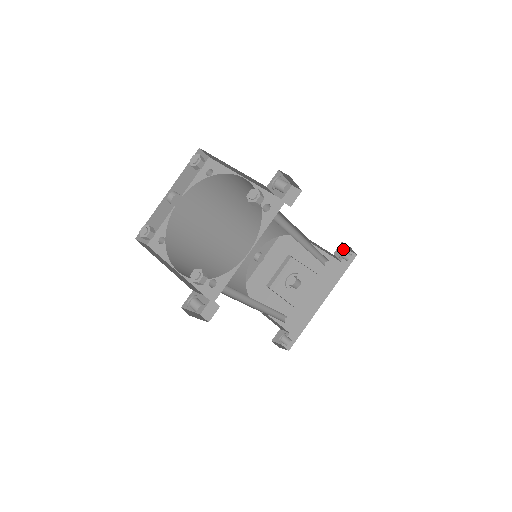
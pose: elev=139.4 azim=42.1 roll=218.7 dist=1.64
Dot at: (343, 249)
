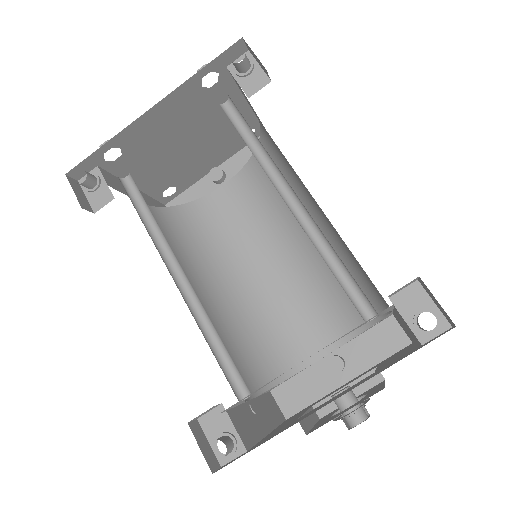
Dot at: (427, 308)
